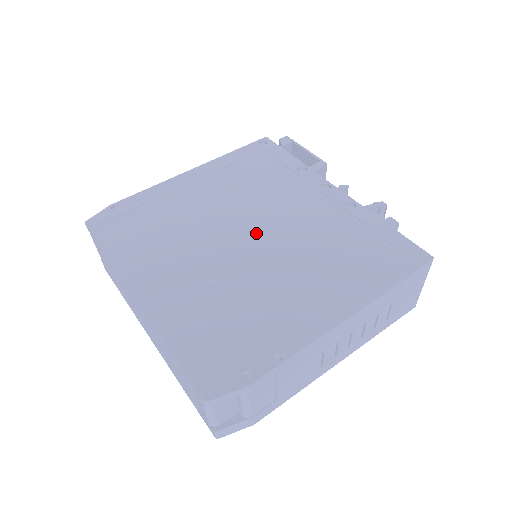
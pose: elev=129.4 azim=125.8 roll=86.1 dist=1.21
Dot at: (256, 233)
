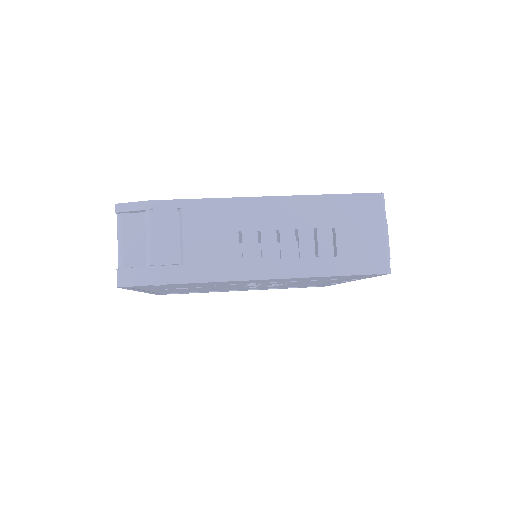
Dot at: occluded
